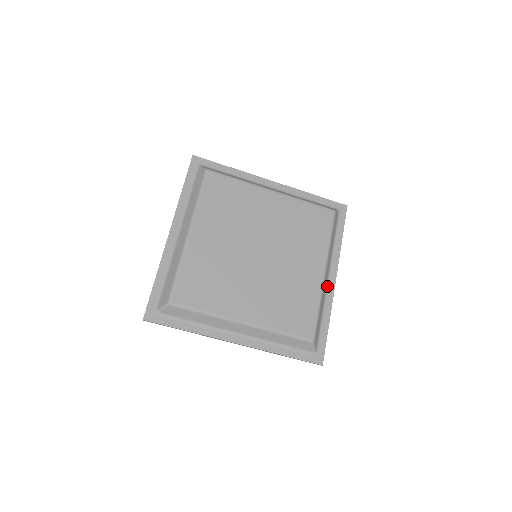
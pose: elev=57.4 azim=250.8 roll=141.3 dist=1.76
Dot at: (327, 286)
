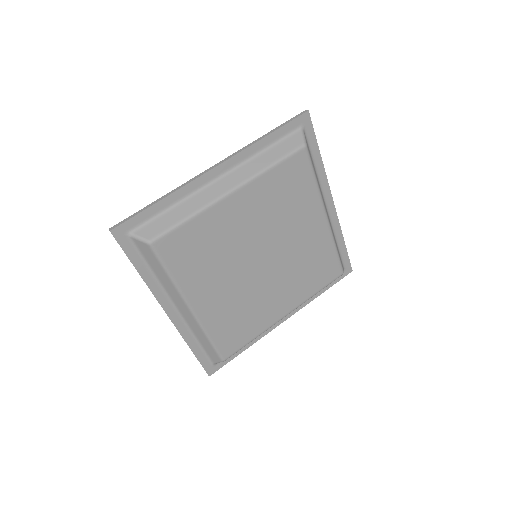
Dot at: occluded
